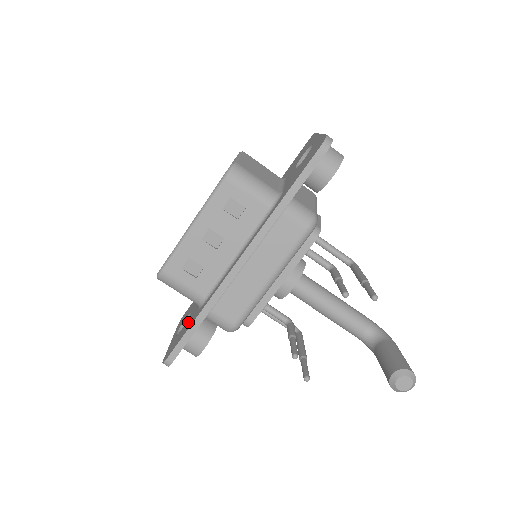
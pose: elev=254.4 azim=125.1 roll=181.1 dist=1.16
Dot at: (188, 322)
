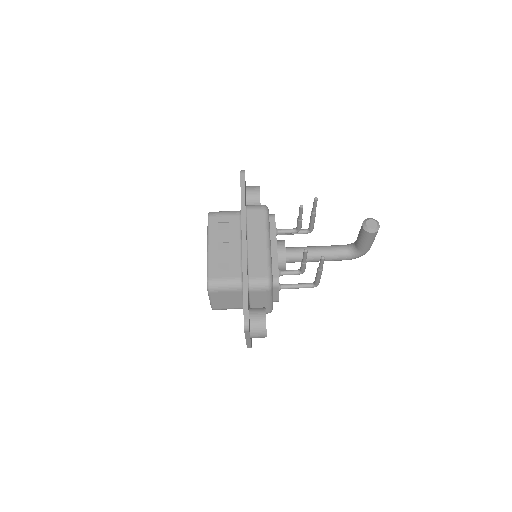
Dot at: occluded
